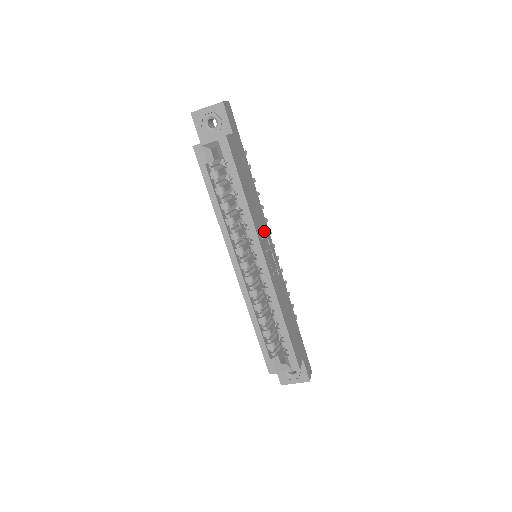
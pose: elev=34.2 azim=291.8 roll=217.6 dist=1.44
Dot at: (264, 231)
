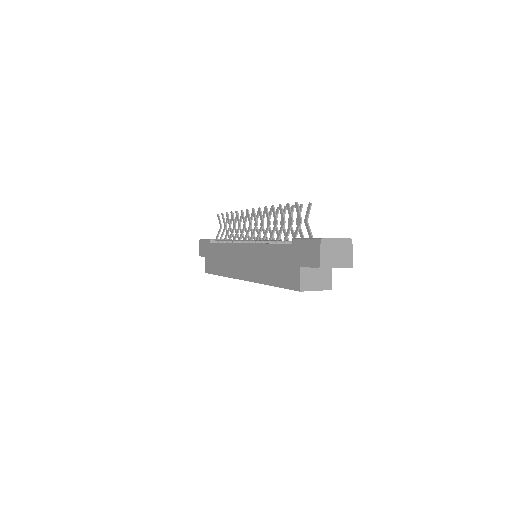
Dot at: occluded
